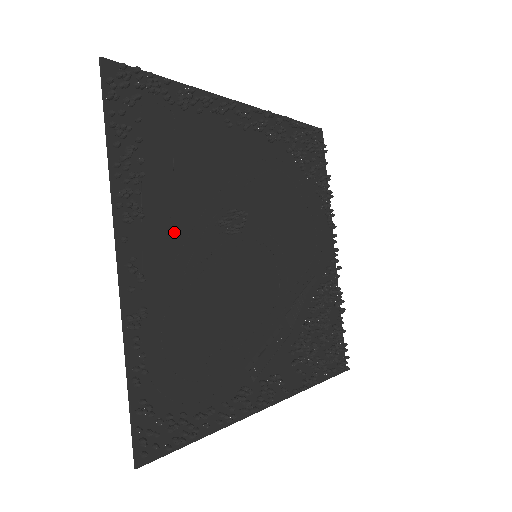
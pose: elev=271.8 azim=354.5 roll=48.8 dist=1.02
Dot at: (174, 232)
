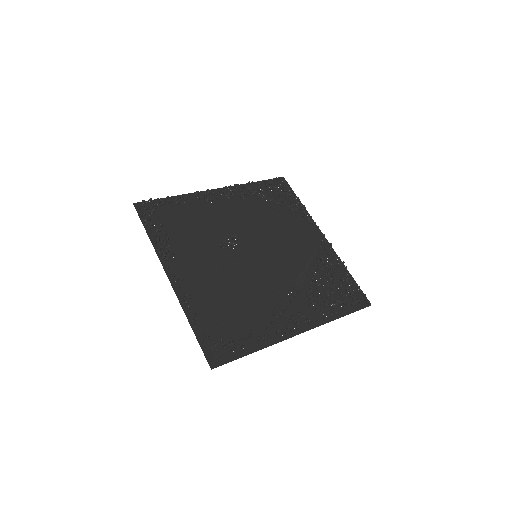
Dot at: (196, 259)
